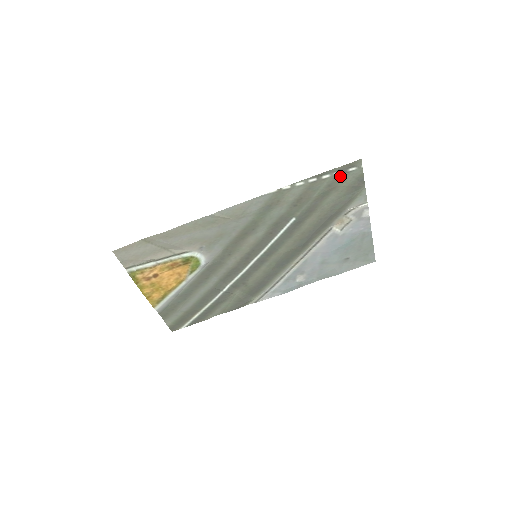
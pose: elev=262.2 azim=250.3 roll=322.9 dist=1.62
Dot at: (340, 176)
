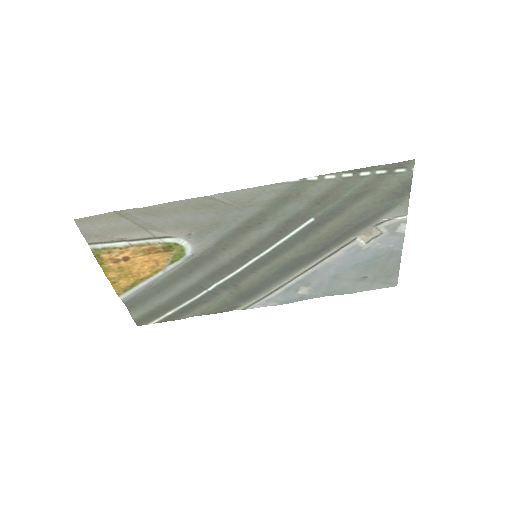
Dot at: (383, 176)
